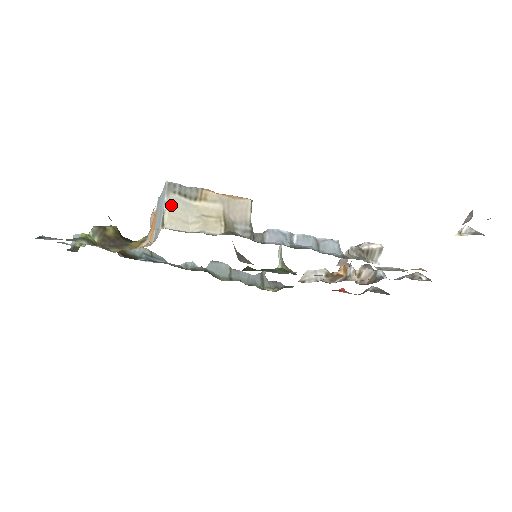
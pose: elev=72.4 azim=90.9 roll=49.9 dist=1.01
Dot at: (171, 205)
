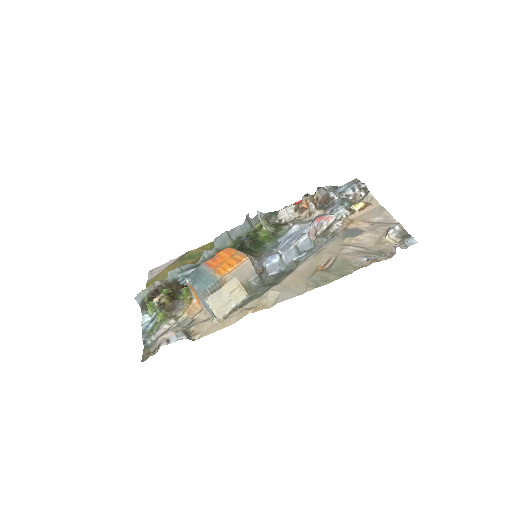
Dot at: (212, 304)
